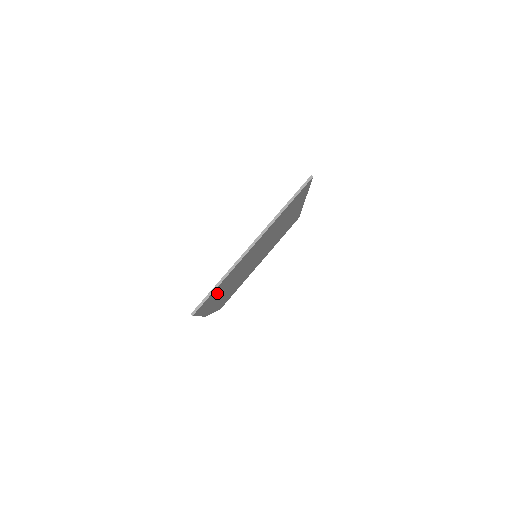
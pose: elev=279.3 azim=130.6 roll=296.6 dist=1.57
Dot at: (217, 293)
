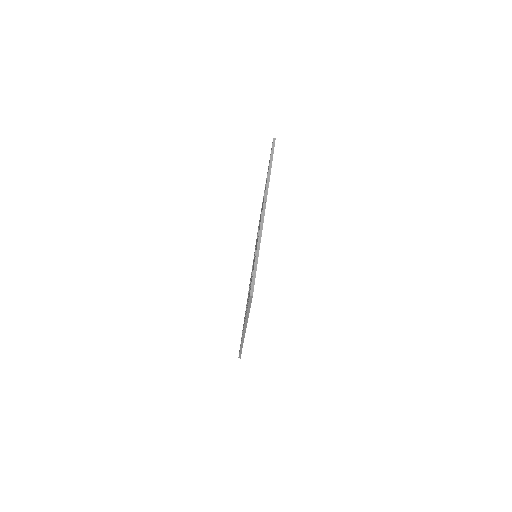
Dot at: occluded
